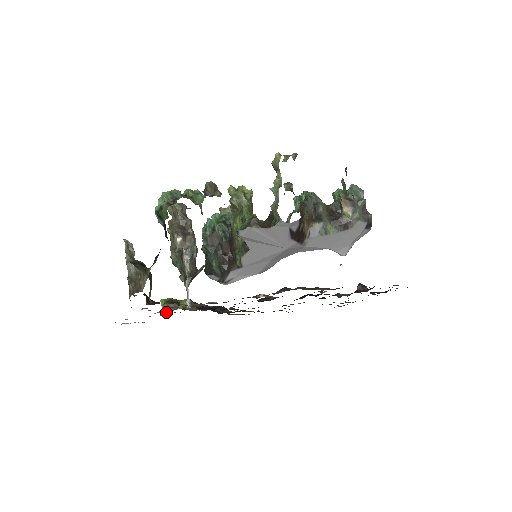
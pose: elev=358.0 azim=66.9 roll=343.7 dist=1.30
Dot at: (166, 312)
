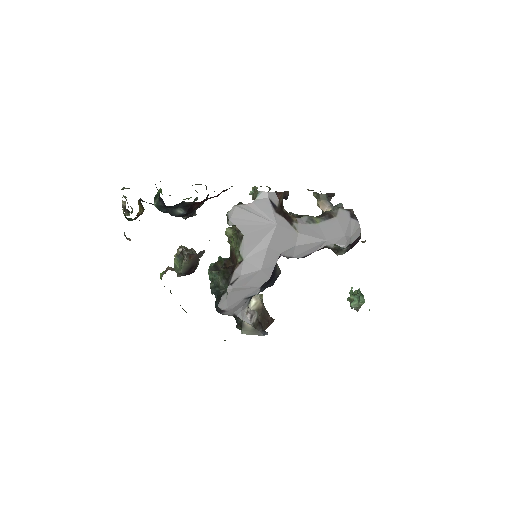
Dot at: occluded
